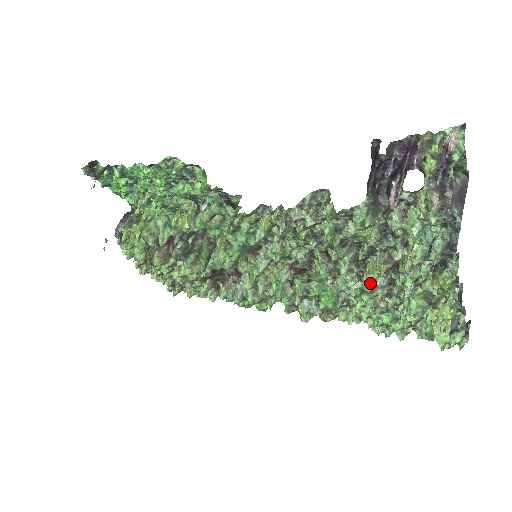
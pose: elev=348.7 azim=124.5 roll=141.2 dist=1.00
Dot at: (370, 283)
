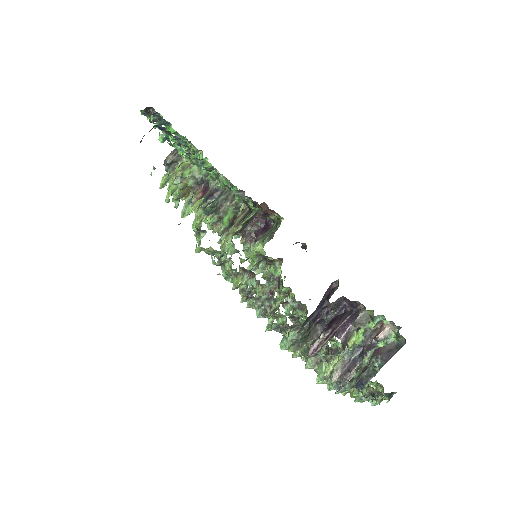
Dot at: (302, 358)
